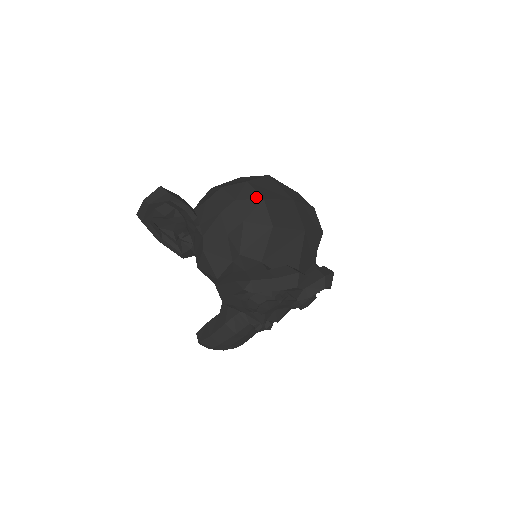
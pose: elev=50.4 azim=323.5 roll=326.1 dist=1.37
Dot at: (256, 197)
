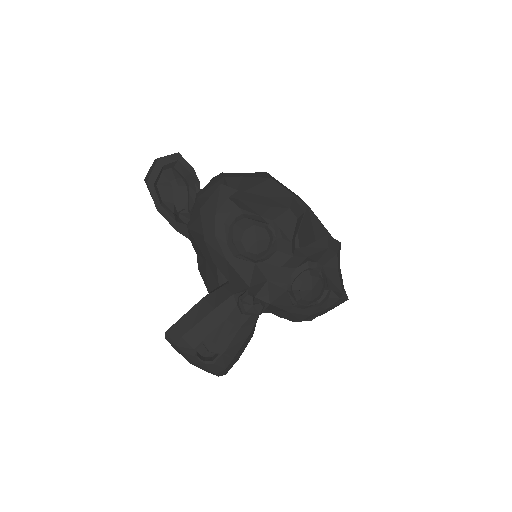
Dot at: (260, 172)
